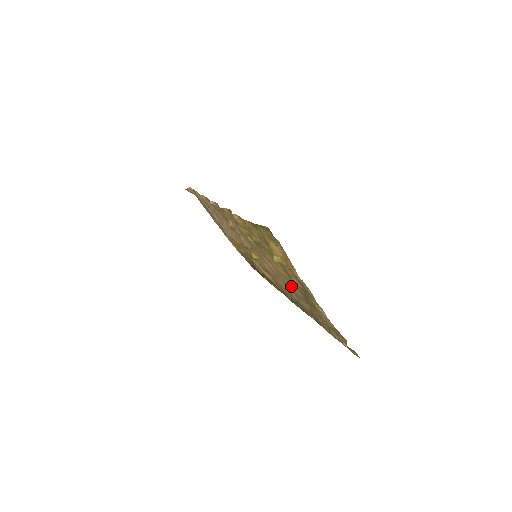
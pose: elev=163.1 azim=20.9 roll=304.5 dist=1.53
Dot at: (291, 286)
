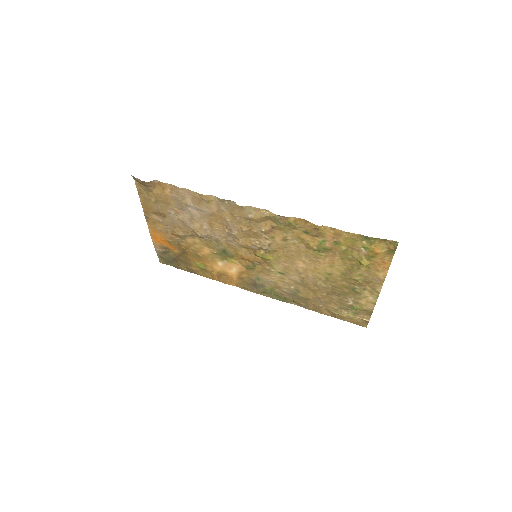
Dot at: (320, 281)
